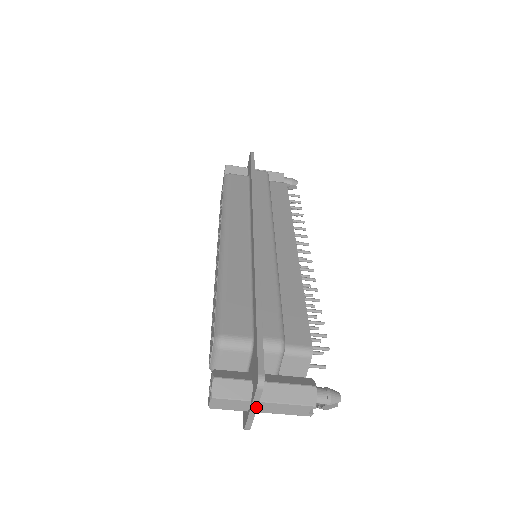
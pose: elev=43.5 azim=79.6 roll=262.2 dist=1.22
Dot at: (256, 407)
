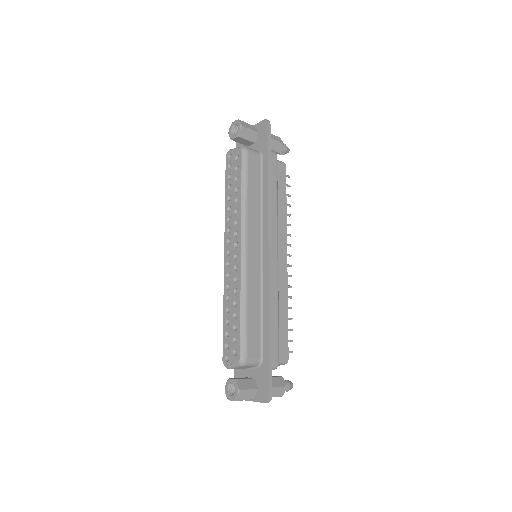
Dot at: (255, 401)
